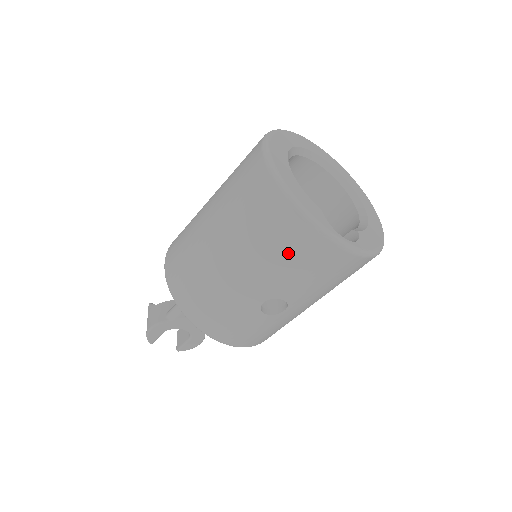
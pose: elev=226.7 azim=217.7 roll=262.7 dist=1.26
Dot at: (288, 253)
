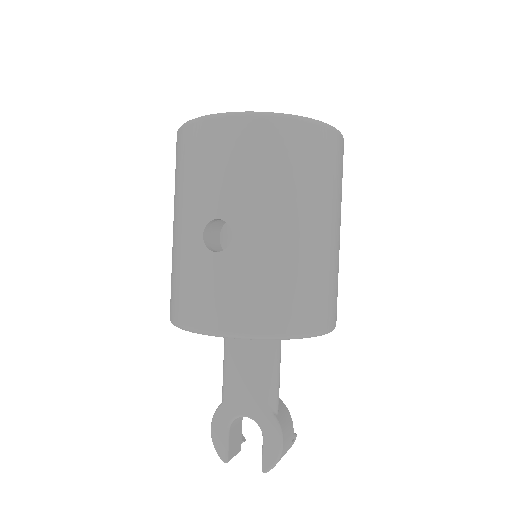
Dot at: (189, 164)
